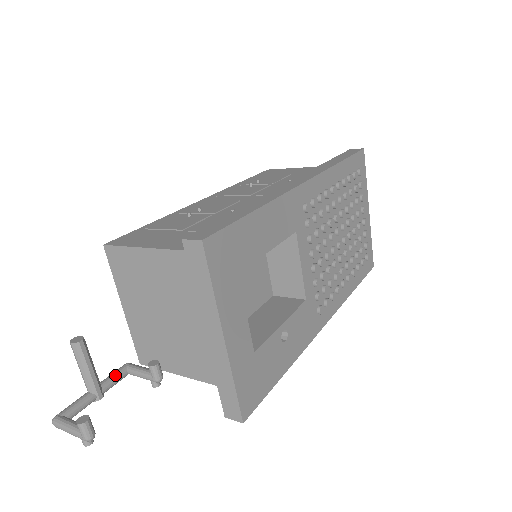
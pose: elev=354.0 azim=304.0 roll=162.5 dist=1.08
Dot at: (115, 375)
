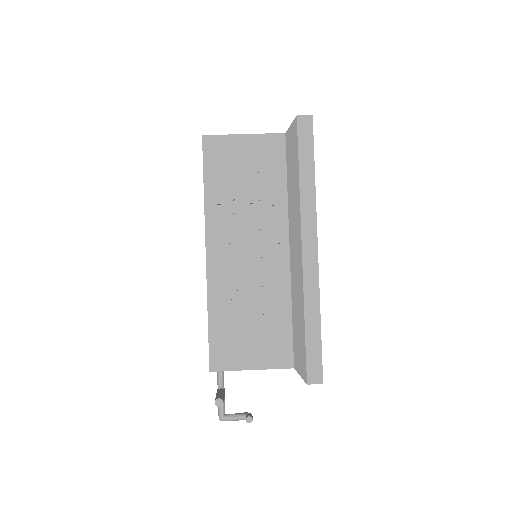
Dot at: (222, 377)
